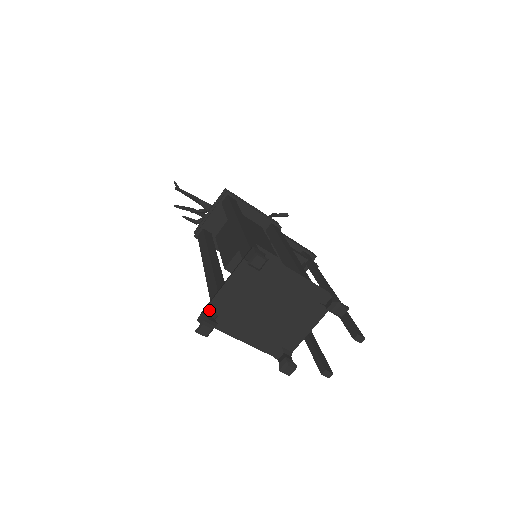
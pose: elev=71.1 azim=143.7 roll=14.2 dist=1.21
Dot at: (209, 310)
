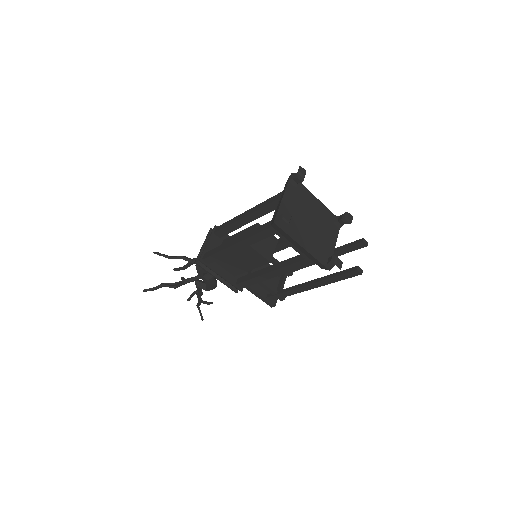
Dot at: (279, 216)
